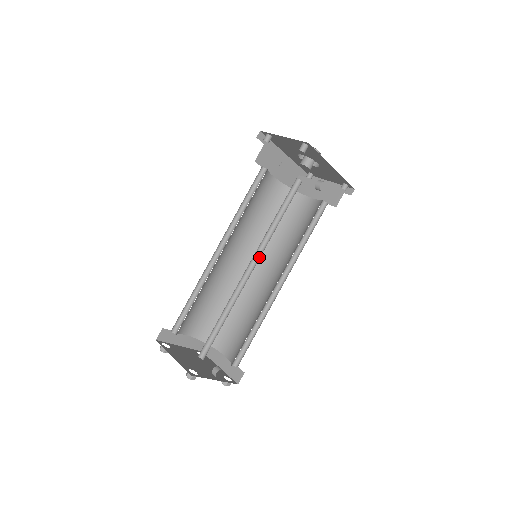
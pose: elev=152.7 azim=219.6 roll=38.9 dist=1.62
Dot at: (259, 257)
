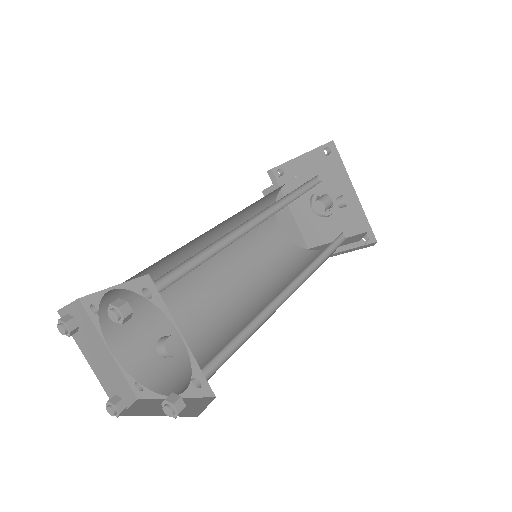
Dot at: (270, 216)
